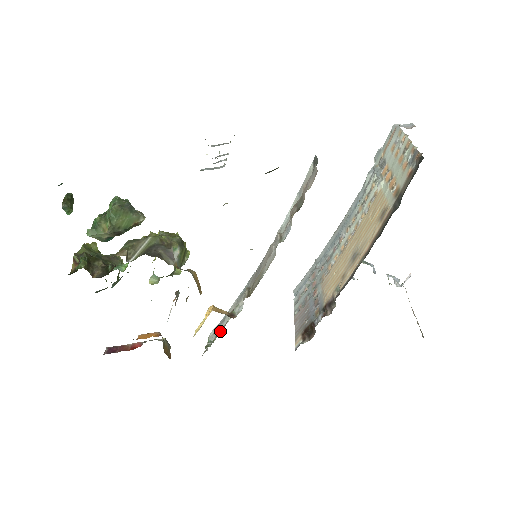
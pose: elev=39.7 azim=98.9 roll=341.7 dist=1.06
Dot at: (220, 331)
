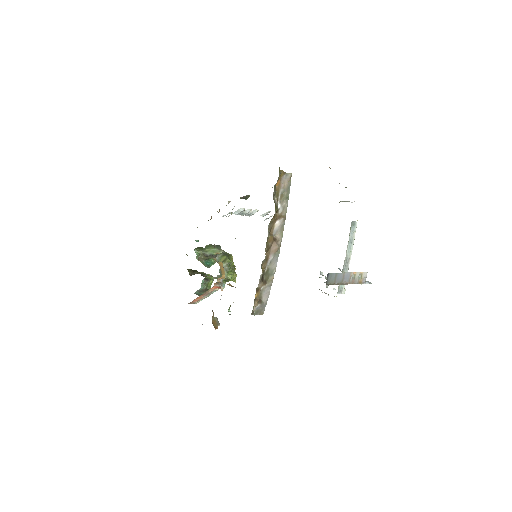
Dot at: occluded
